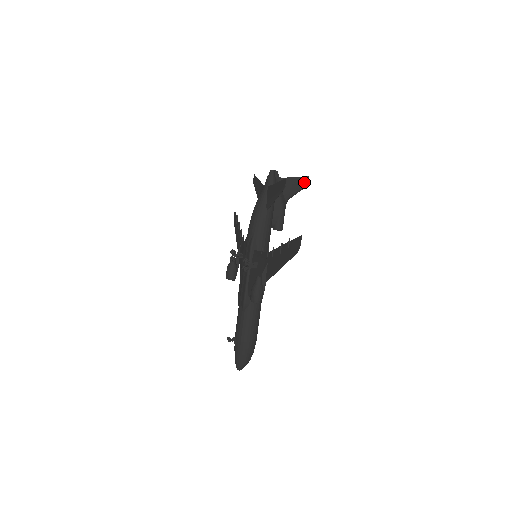
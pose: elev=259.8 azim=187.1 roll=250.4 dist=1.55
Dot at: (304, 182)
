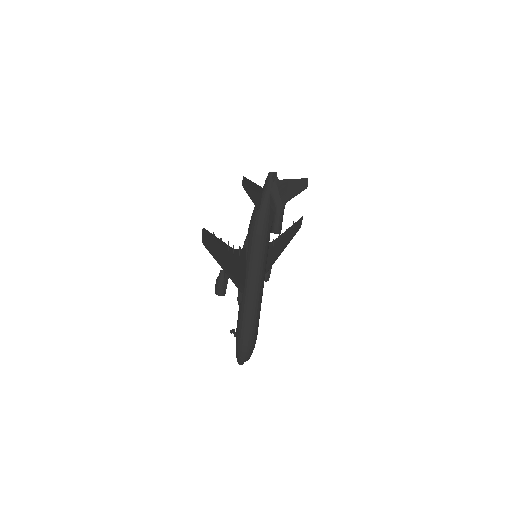
Dot at: (302, 184)
